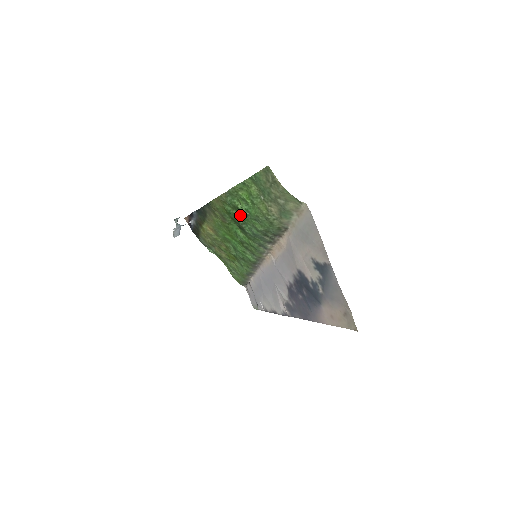
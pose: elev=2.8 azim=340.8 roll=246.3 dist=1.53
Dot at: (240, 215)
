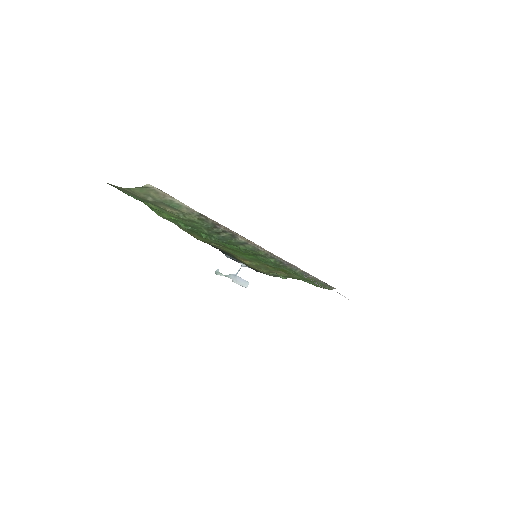
Dot at: (200, 233)
